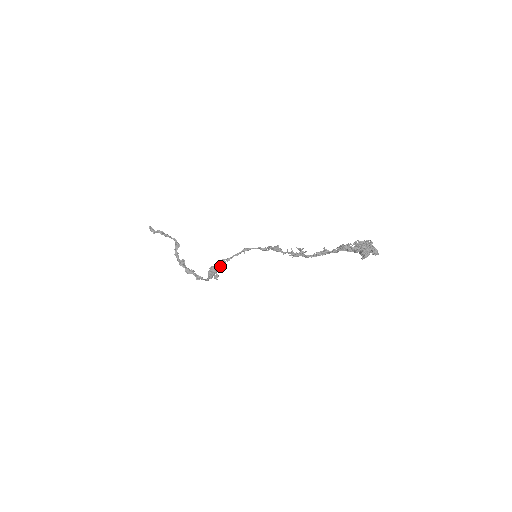
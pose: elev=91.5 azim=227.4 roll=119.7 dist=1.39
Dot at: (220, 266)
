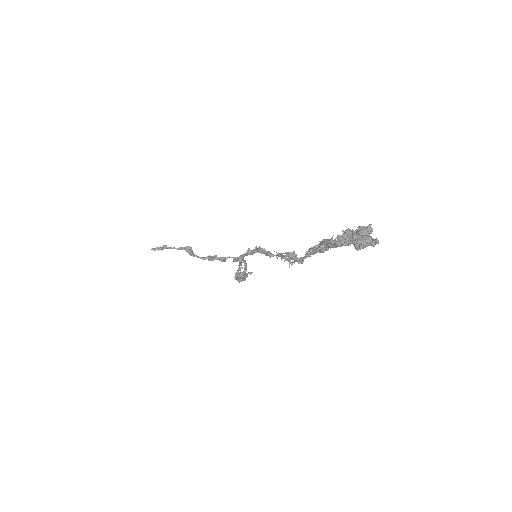
Dot at: occluded
